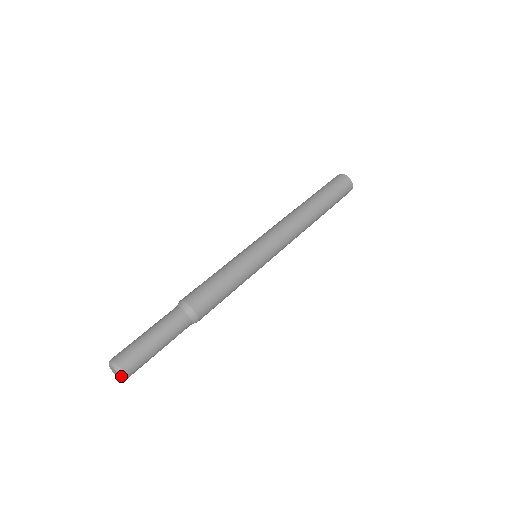
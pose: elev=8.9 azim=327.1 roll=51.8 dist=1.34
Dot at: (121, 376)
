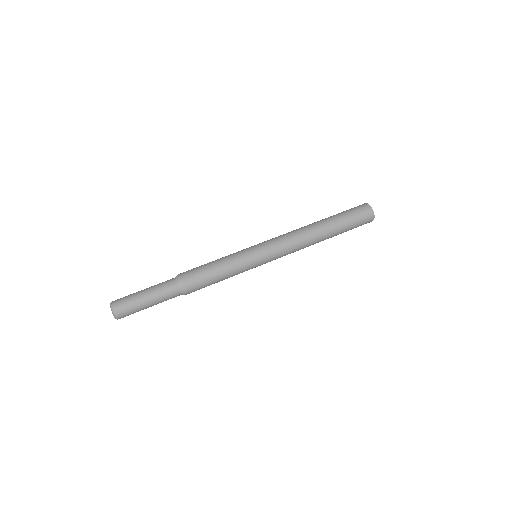
Dot at: (115, 318)
